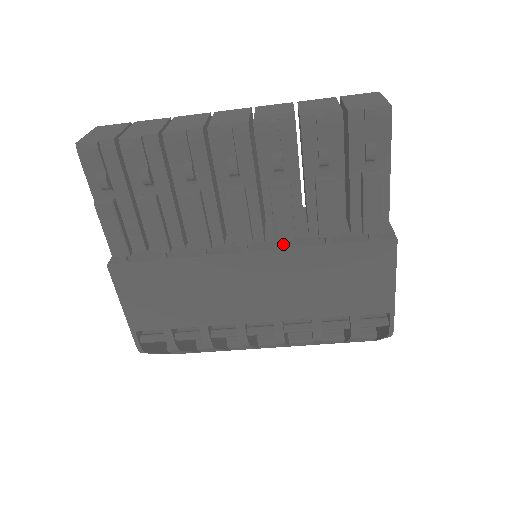
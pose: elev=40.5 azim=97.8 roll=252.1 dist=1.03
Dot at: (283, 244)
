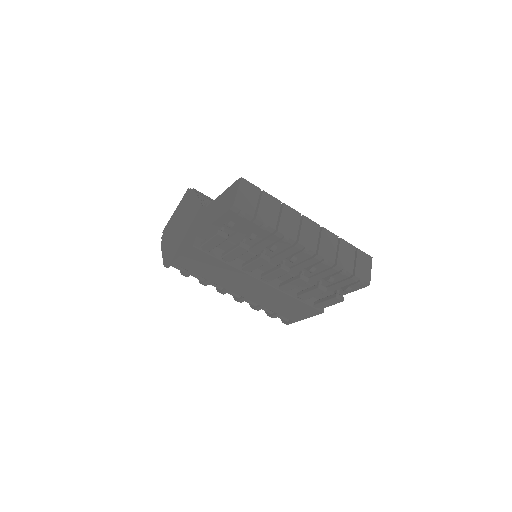
Dot at: (281, 288)
